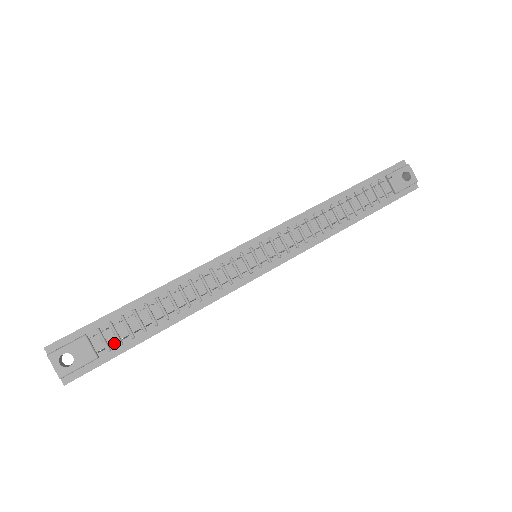
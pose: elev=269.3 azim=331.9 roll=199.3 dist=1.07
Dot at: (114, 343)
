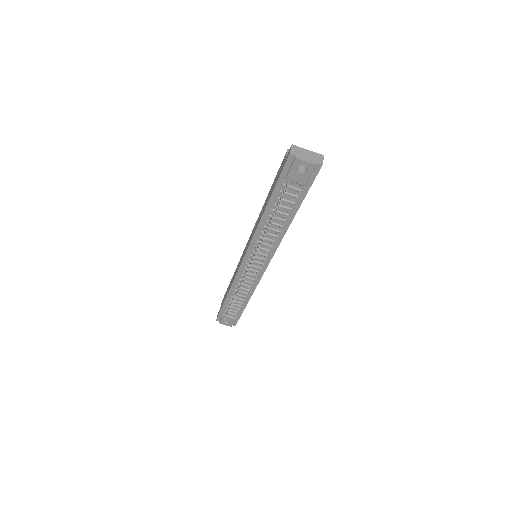
Dot at: occluded
